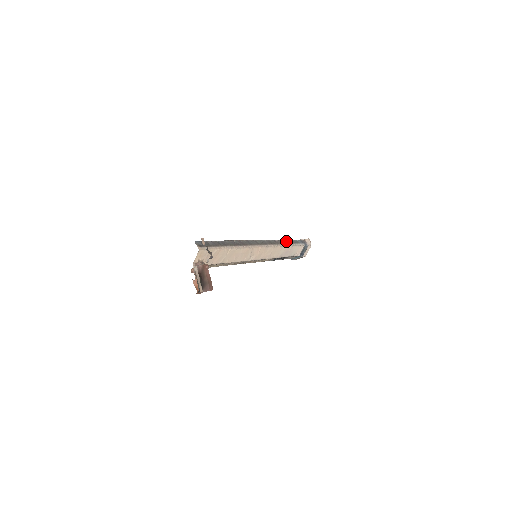
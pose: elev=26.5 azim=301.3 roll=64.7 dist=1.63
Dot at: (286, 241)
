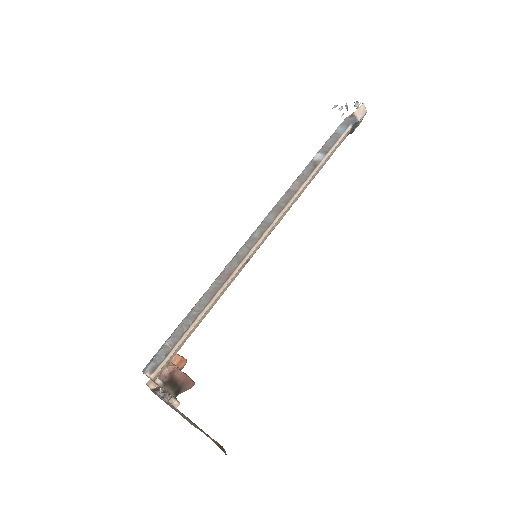
Dot at: (312, 162)
